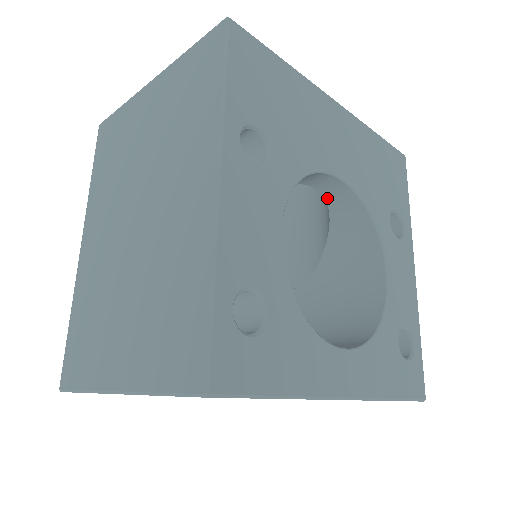
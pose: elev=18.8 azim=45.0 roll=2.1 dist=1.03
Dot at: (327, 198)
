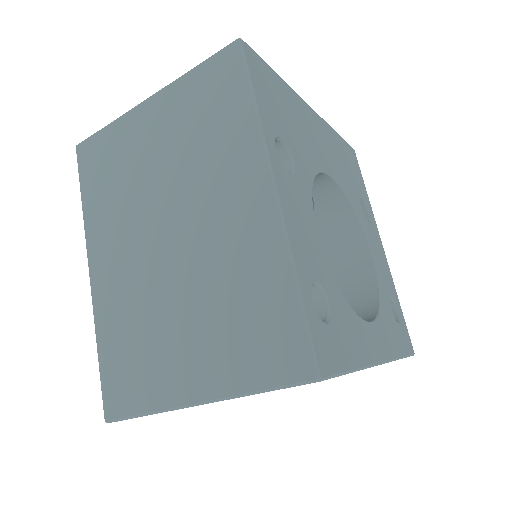
Dot at: (314, 195)
